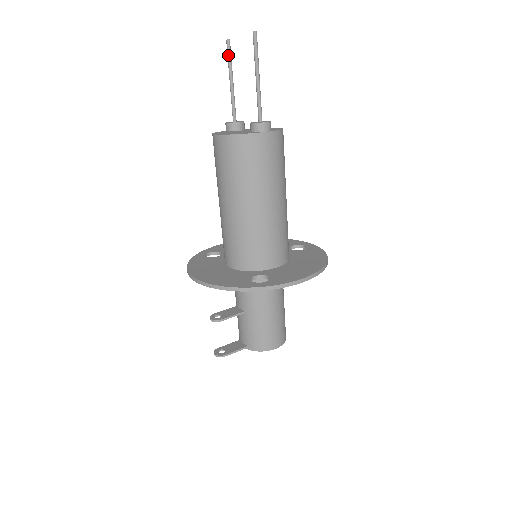
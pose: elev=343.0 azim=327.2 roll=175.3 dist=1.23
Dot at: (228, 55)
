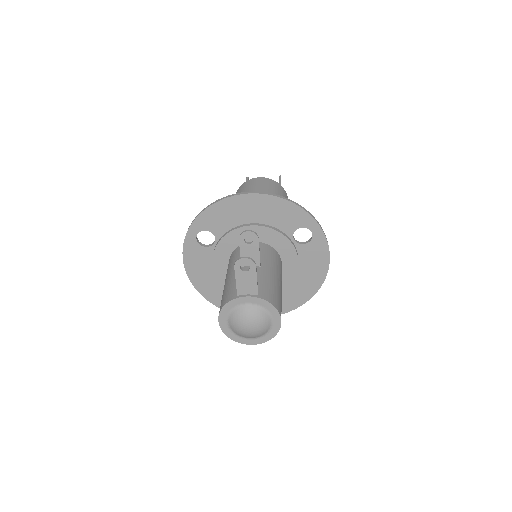
Dot at: (247, 180)
